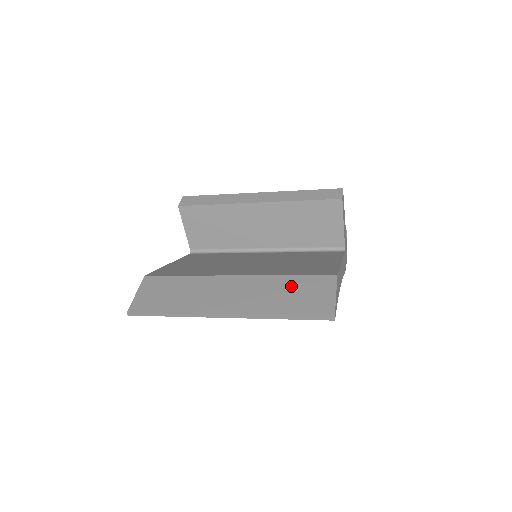
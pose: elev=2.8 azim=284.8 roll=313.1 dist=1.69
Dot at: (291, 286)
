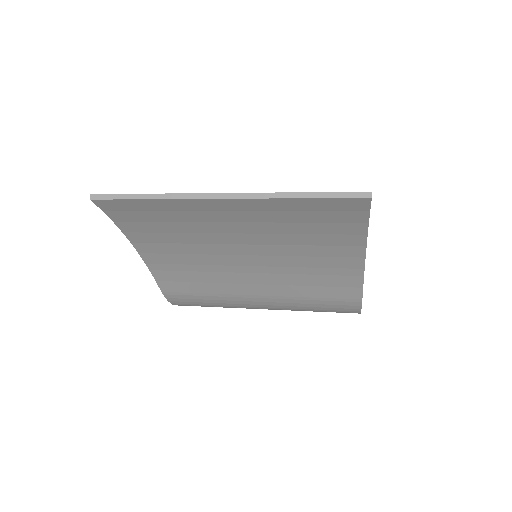
Dot at: occluded
